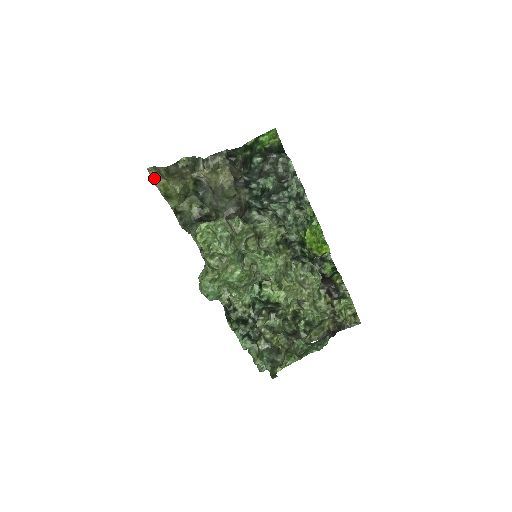
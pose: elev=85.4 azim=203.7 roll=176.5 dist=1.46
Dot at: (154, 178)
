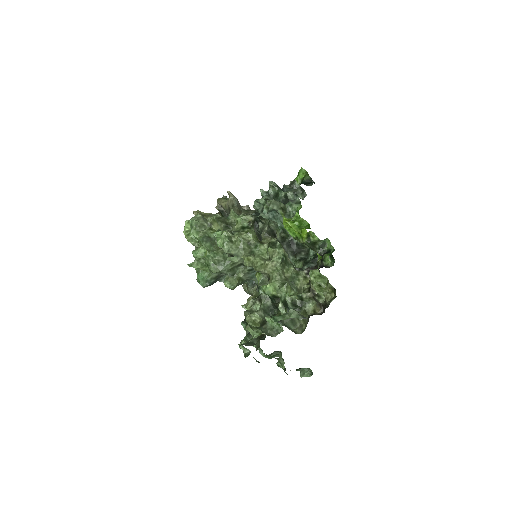
Dot at: occluded
